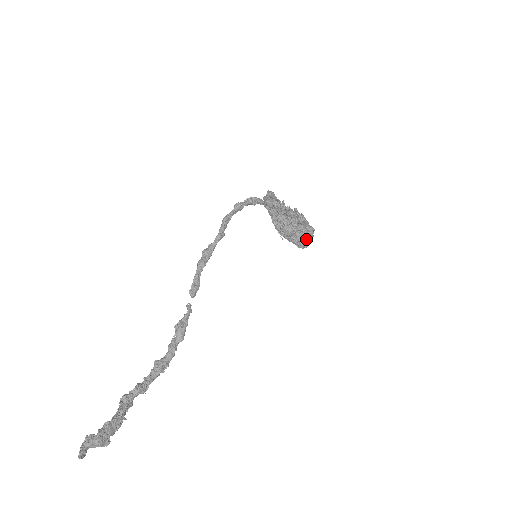
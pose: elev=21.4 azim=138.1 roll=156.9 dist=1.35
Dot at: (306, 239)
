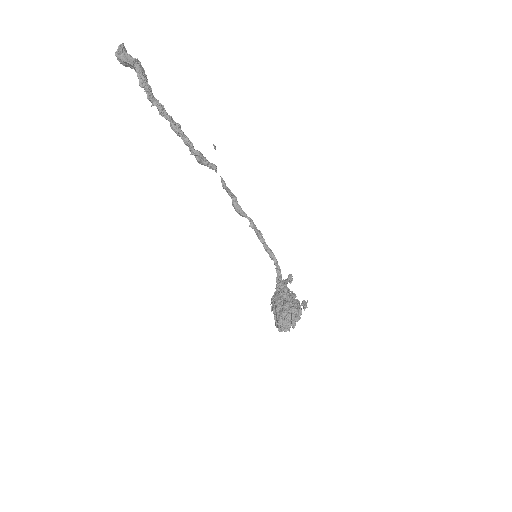
Dot at: (295, 305)
